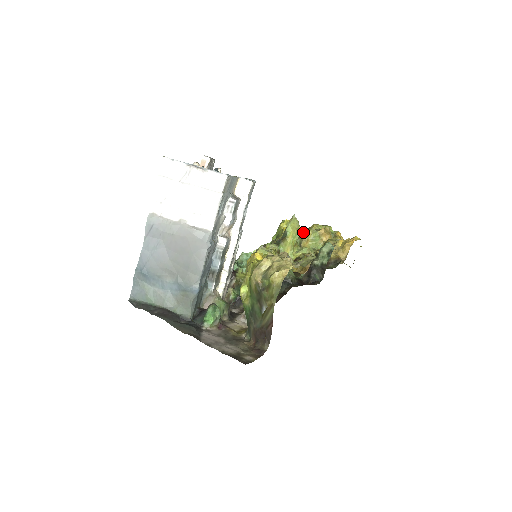
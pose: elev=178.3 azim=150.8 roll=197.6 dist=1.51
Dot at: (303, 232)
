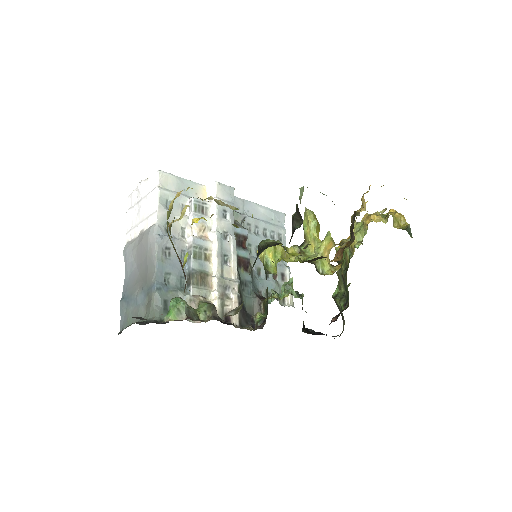
Dot at: occluded
